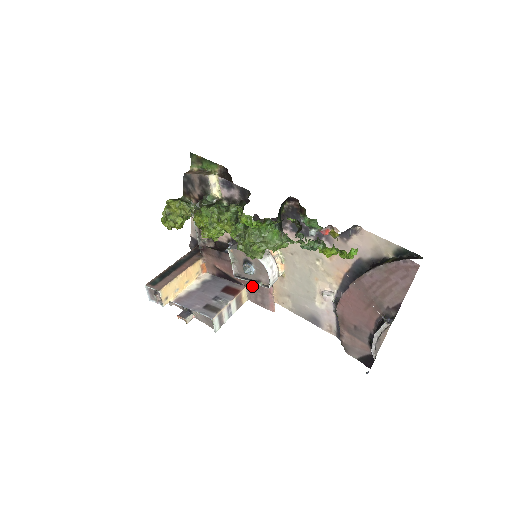
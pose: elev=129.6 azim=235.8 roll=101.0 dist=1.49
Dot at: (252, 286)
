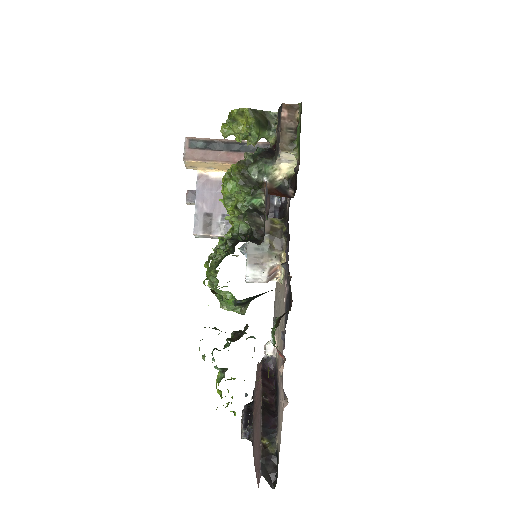
Dot at: occluded
